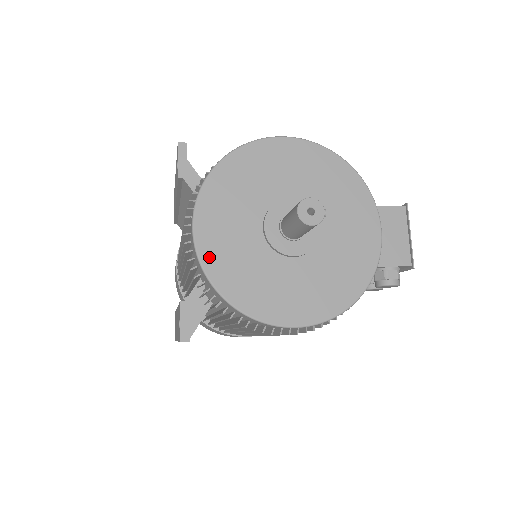
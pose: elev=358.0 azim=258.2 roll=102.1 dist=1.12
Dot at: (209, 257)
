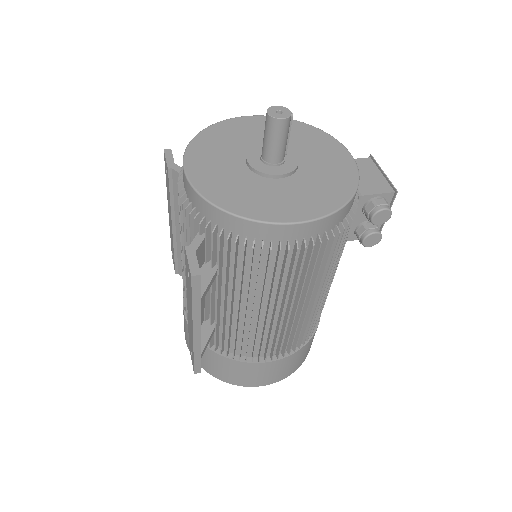
Dot at: (203, 186)
